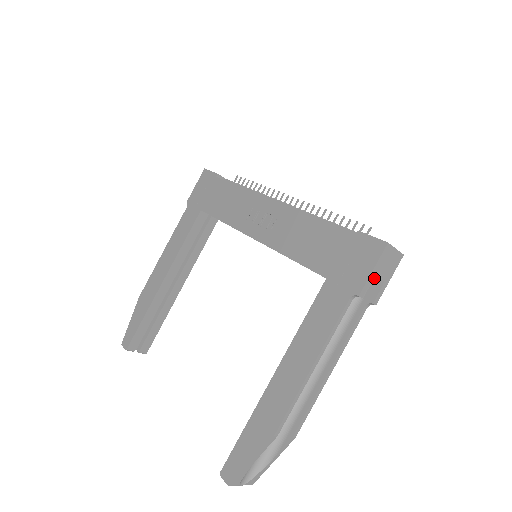
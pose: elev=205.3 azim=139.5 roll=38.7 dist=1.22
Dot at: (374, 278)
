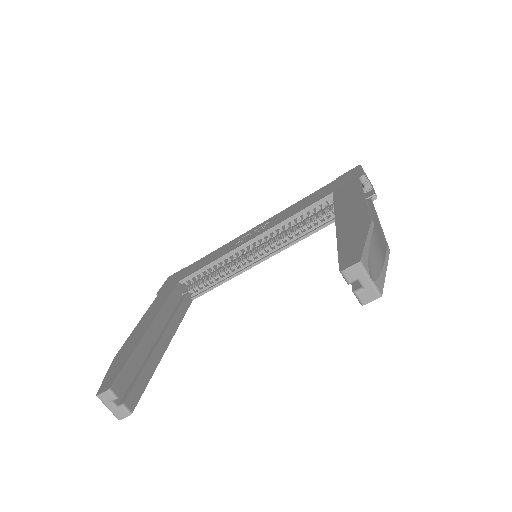
Dot at: (365, 181)
